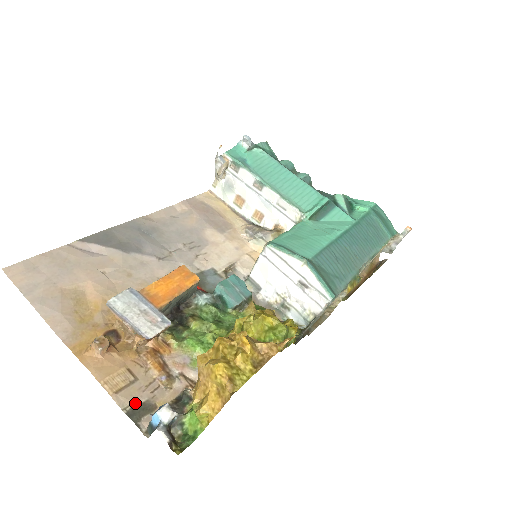
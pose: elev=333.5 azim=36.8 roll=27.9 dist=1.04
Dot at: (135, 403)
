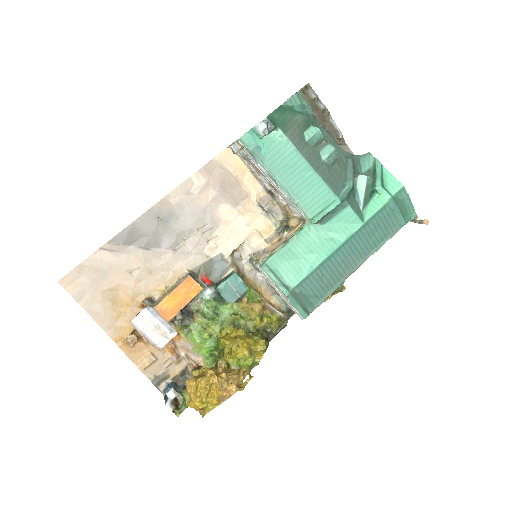
Dot at: (156, 375)
